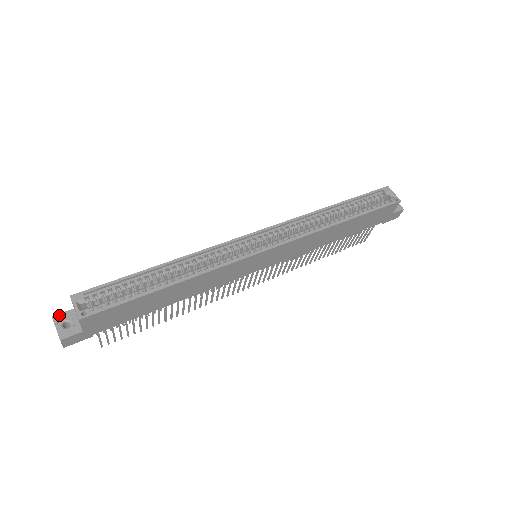
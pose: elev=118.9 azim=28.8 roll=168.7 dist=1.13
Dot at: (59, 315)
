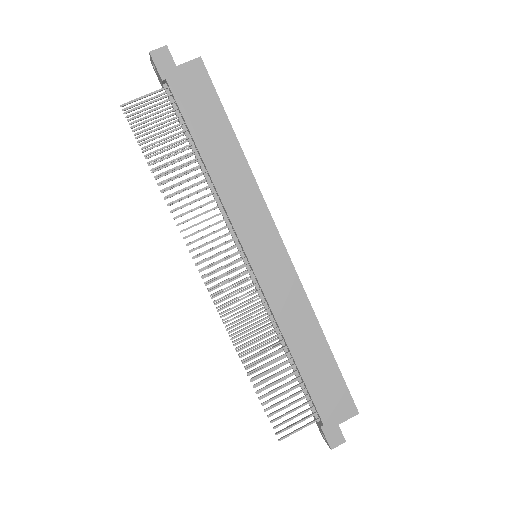
Dot at: occluded
